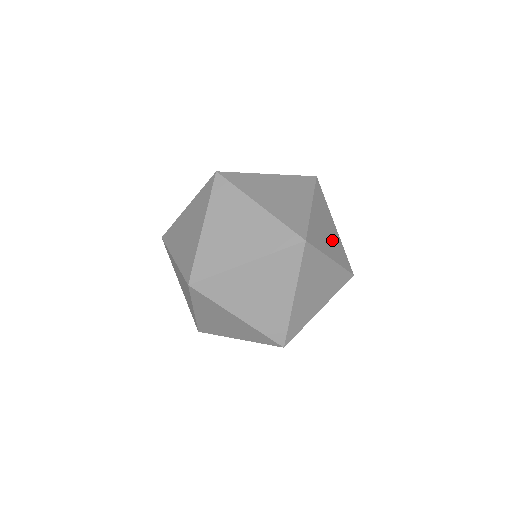
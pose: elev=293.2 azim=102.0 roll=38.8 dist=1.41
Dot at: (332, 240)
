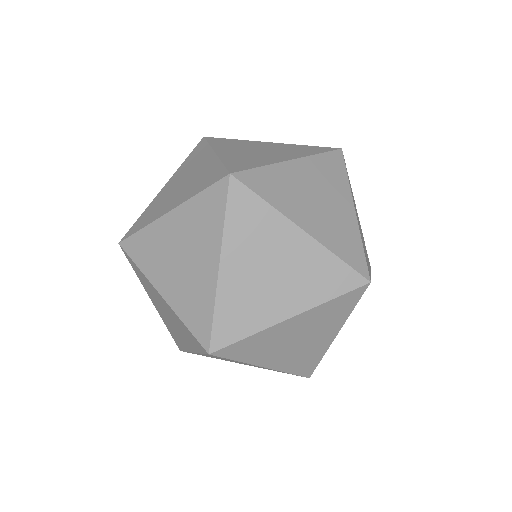
Dot at: (299, 350)
